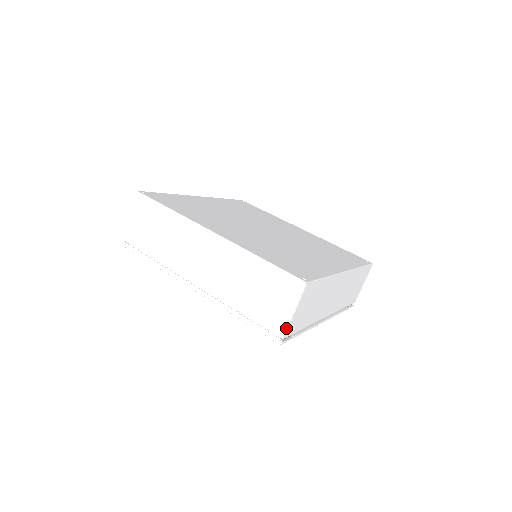
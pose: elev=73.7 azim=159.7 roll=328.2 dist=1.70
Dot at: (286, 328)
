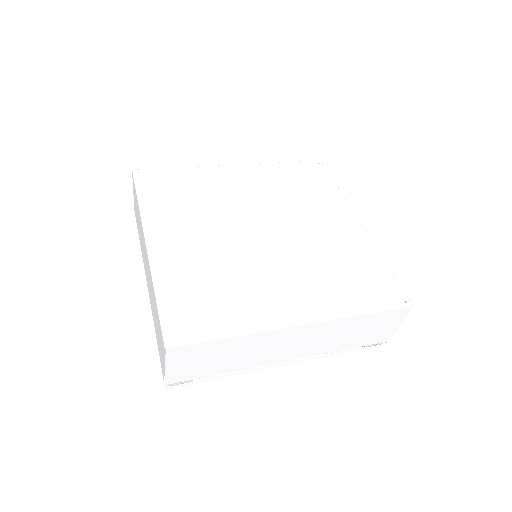
Dot at: (164, 378)
